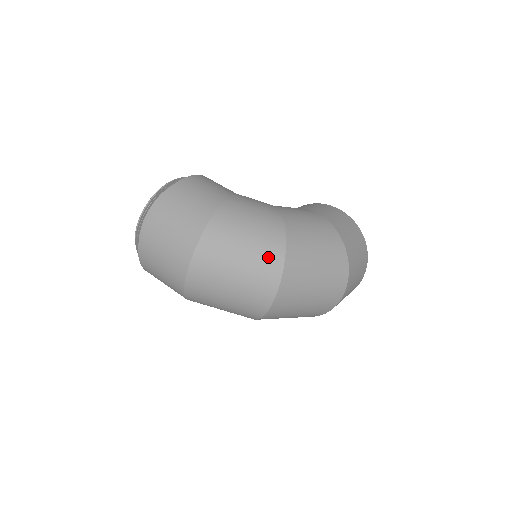
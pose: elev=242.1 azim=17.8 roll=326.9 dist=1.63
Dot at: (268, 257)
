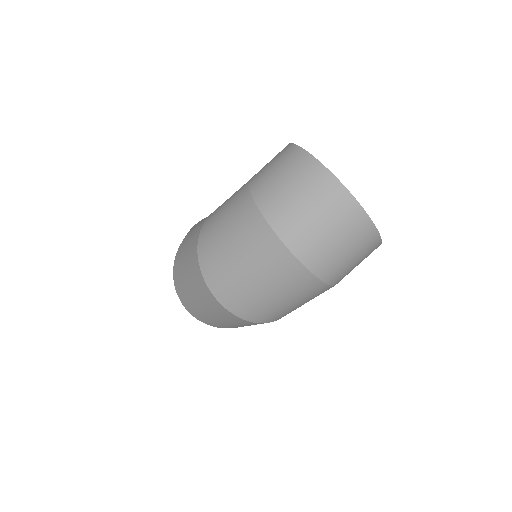
Dot at: (194, 273)
